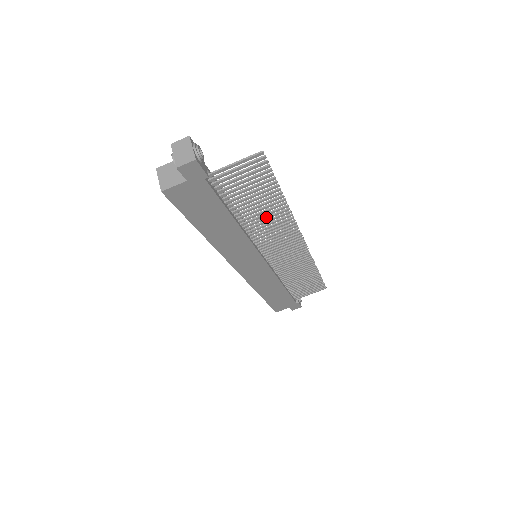
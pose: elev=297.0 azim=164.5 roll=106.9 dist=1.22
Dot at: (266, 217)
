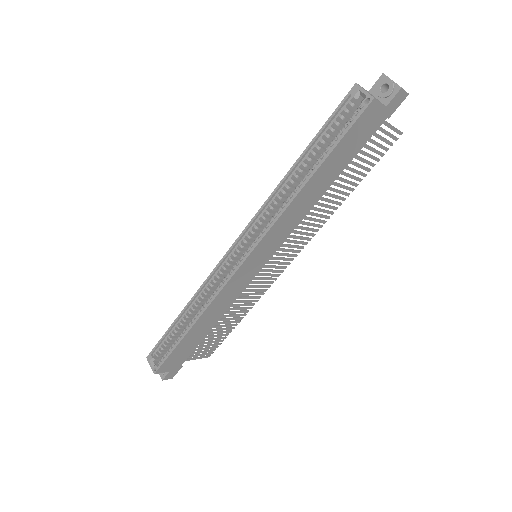
Dot at: (326, 204)
